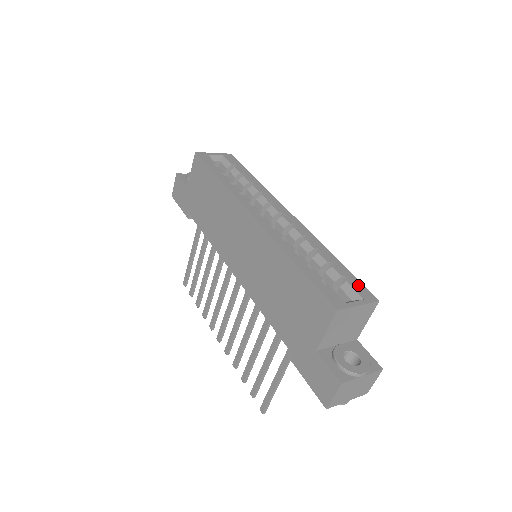
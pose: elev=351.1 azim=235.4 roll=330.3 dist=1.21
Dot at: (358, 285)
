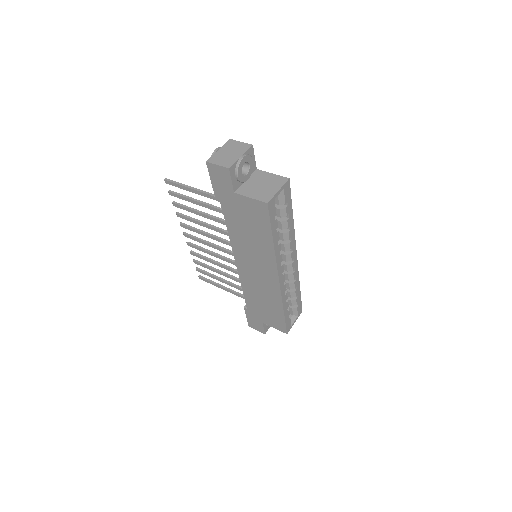
Dot at: (300, 306)
